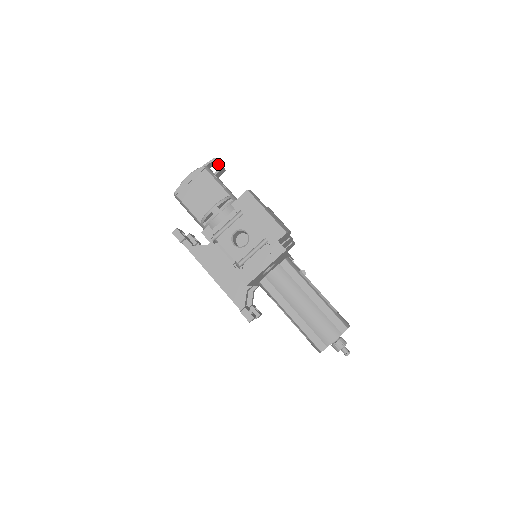
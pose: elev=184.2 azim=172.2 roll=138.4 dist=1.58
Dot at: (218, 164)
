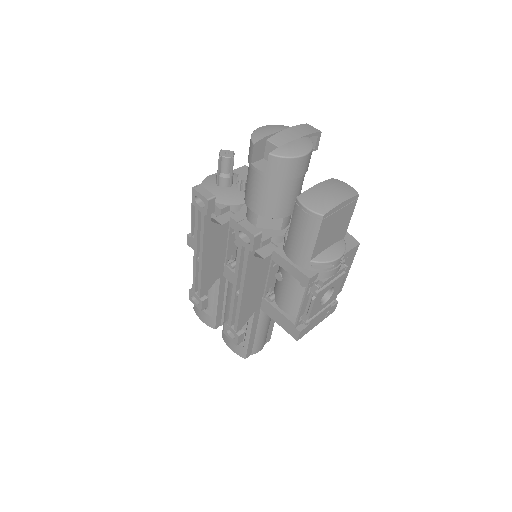
Dot at: (318, 142)
